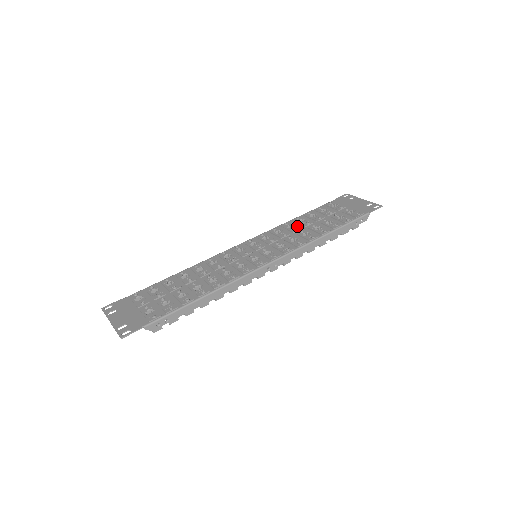
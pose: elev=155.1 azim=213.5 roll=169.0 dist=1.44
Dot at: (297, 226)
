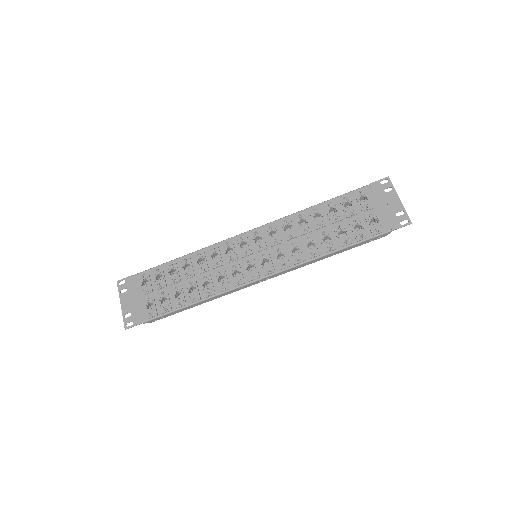
Dot at: (308, 226)
